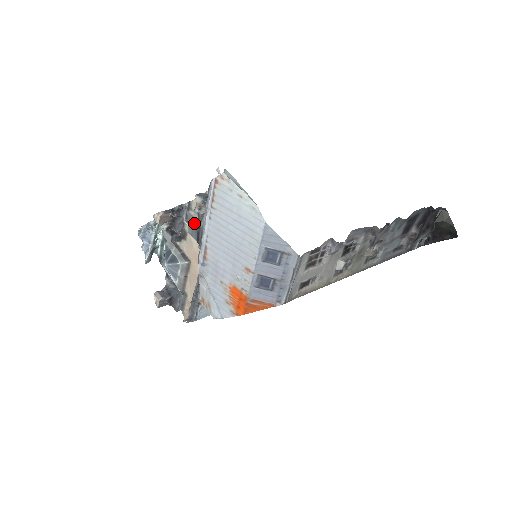
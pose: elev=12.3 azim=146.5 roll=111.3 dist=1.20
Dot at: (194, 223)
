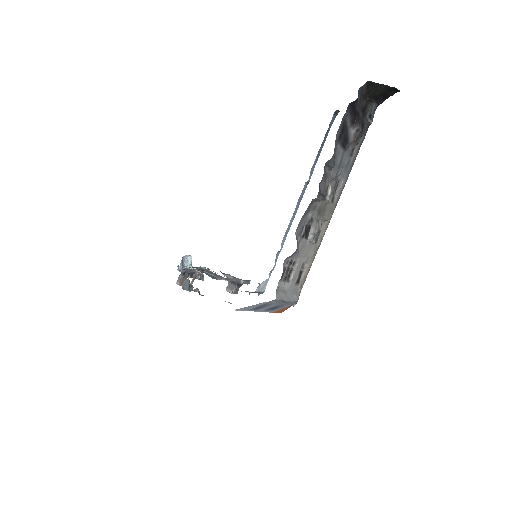
Dot at: occluded
